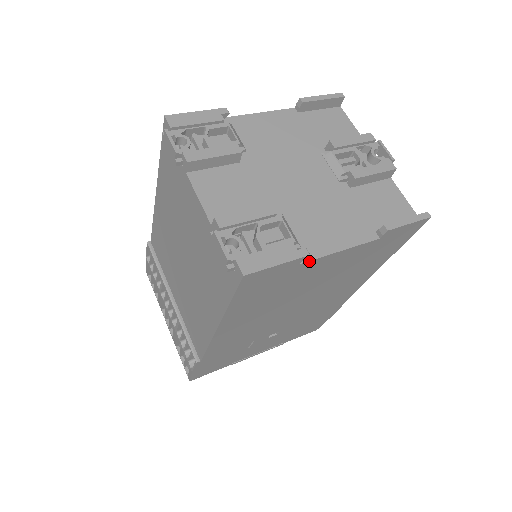
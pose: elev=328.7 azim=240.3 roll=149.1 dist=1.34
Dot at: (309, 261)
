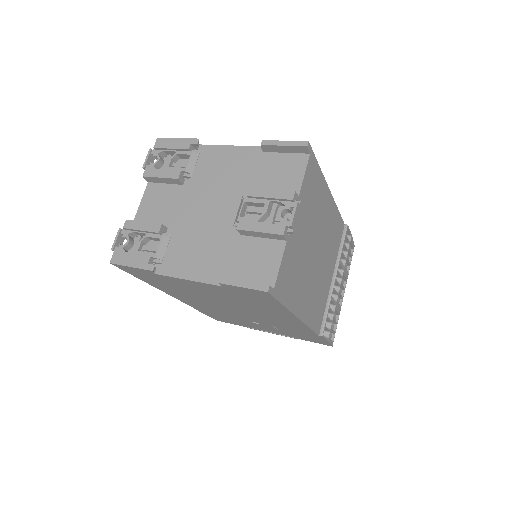
Dot at: (162, 275)
